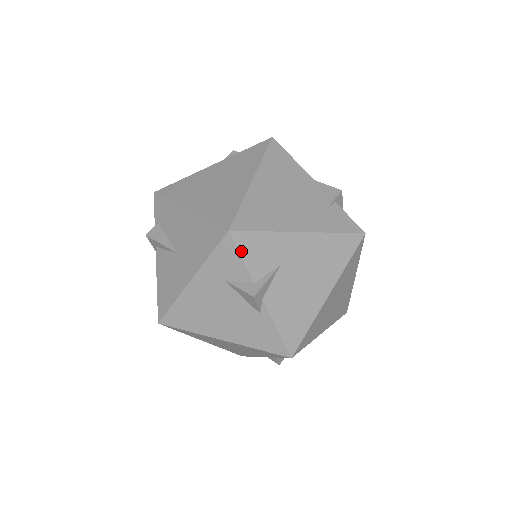
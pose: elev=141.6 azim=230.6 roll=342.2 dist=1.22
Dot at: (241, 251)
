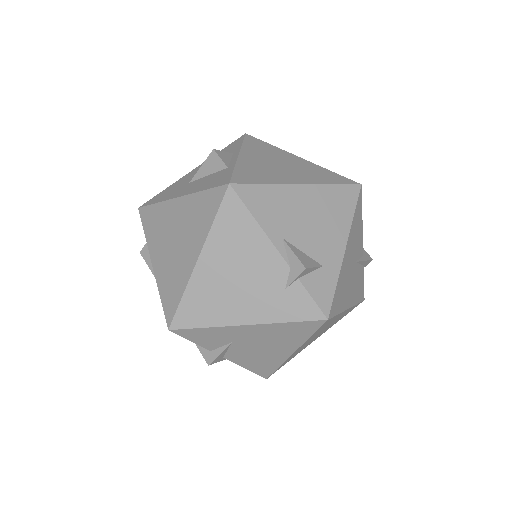
Dot at: (187, 338)
